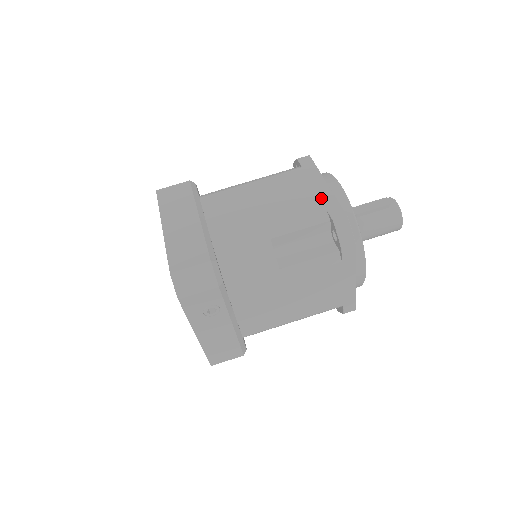
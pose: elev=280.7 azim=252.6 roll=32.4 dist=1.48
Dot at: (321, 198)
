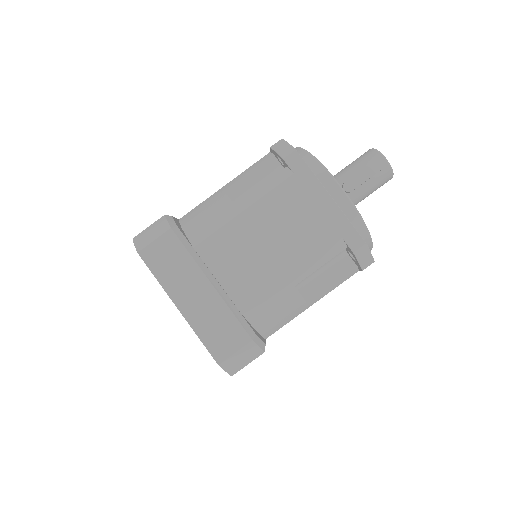
Dot at: (332, 222)
